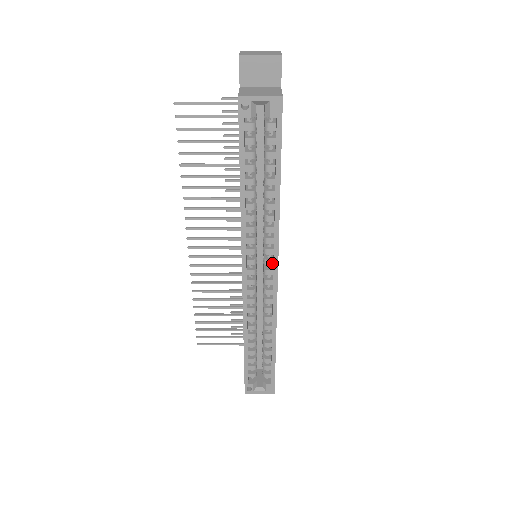
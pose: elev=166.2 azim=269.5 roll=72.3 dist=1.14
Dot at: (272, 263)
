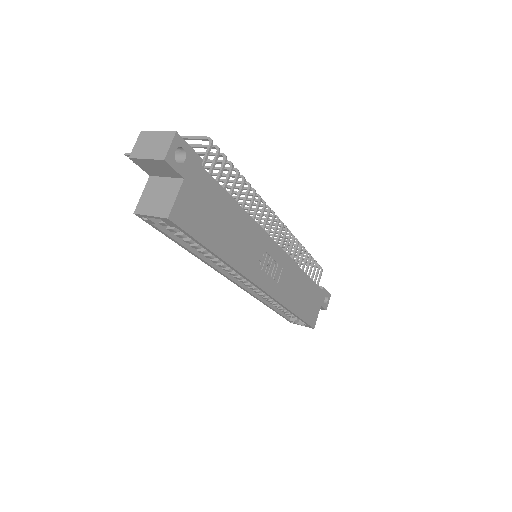
Dot at: occluded
